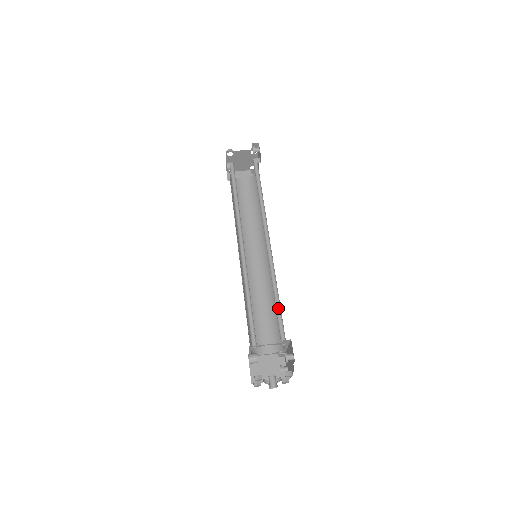
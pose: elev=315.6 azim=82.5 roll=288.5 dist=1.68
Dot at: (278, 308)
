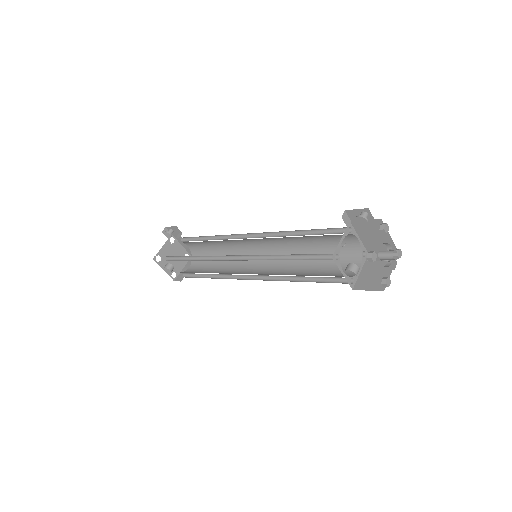
Dot at: (313, 234)
